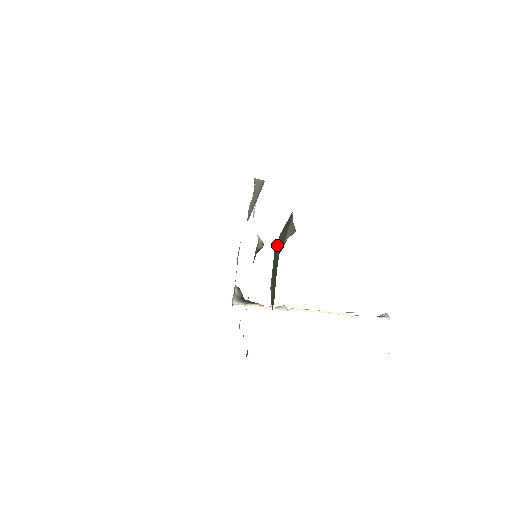
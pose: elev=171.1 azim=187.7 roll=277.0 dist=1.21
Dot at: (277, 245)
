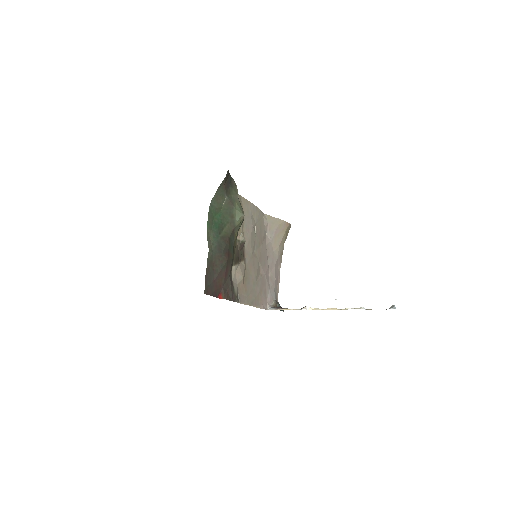
Dot at: (220, 217)
